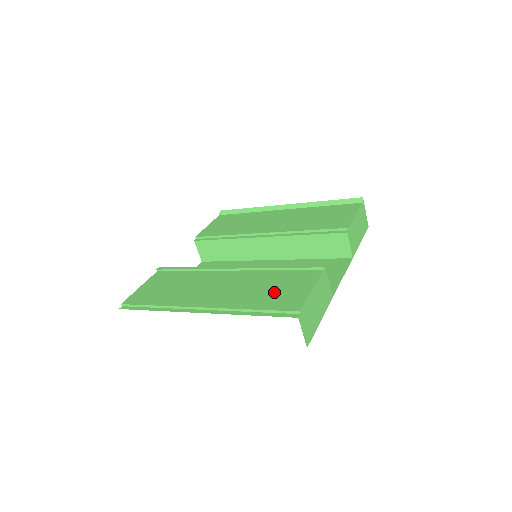
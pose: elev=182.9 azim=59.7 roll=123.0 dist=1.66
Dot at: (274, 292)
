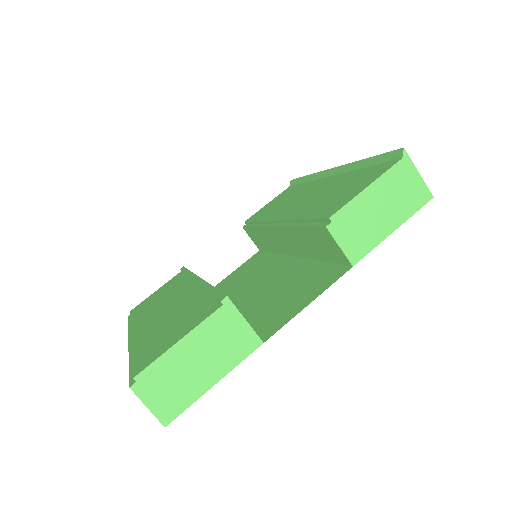
Dot at: (165, 333)
